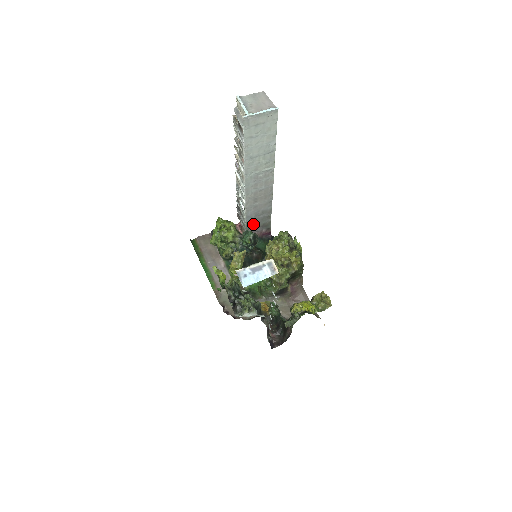
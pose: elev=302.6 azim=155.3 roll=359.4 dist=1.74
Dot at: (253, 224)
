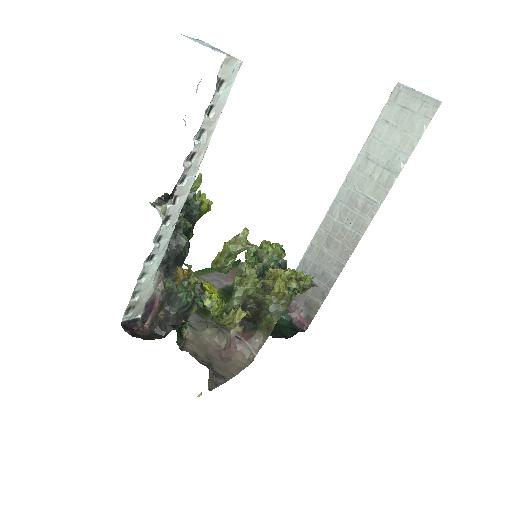
Dot at: occluded
